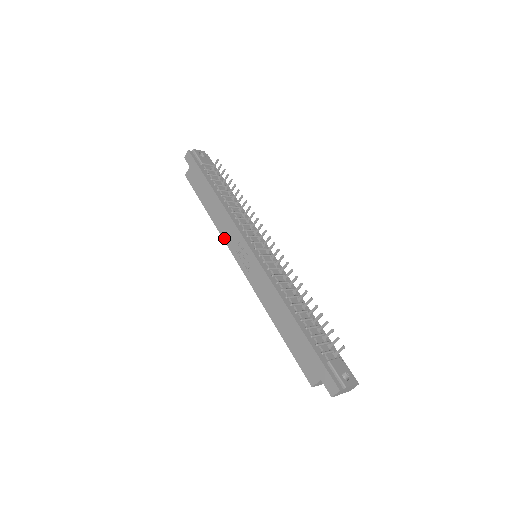
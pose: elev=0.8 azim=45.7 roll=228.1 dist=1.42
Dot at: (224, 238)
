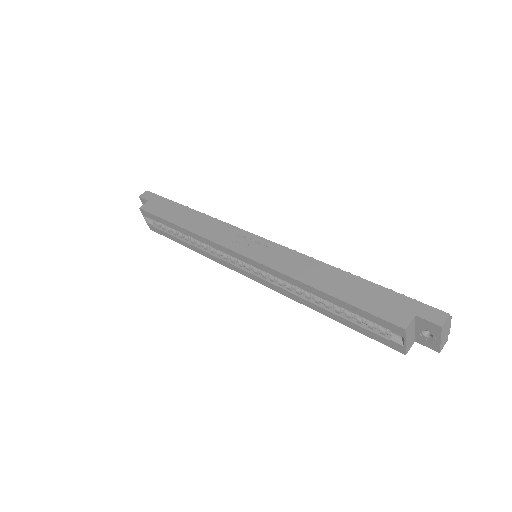
Dot at: (212, 239)
